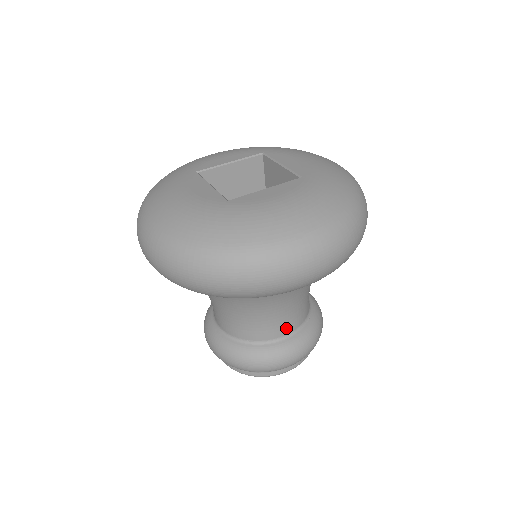
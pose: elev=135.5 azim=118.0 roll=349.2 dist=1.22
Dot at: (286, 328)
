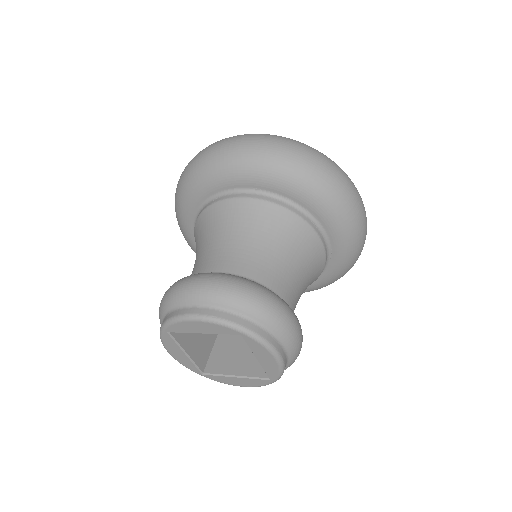
Dot at: (219, 265)
